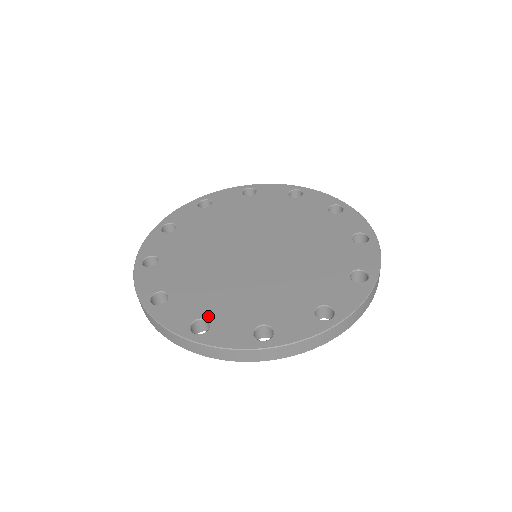
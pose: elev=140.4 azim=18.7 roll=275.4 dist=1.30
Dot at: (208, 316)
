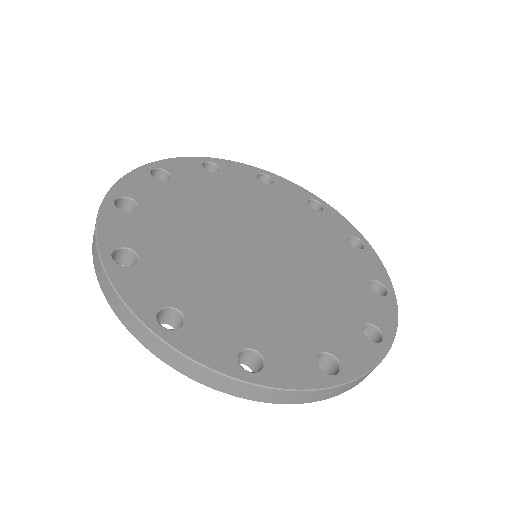
Dot at: (321, 347)
